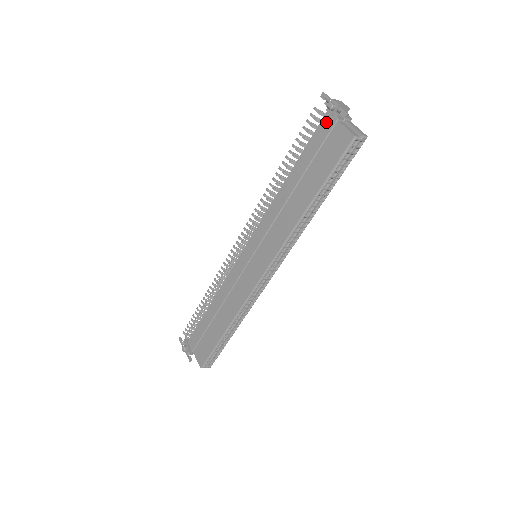
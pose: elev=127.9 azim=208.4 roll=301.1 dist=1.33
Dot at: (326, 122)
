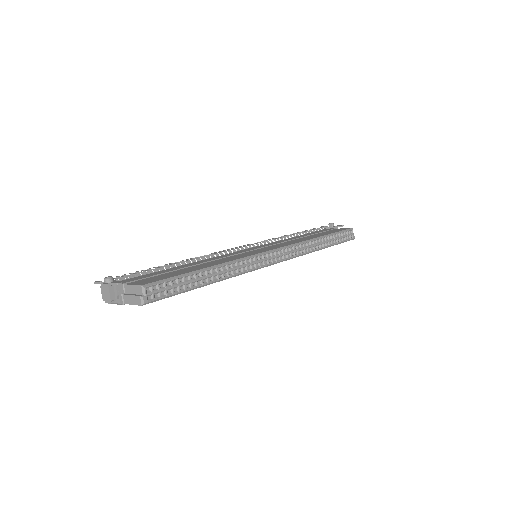
Dot at: (327, 229)
